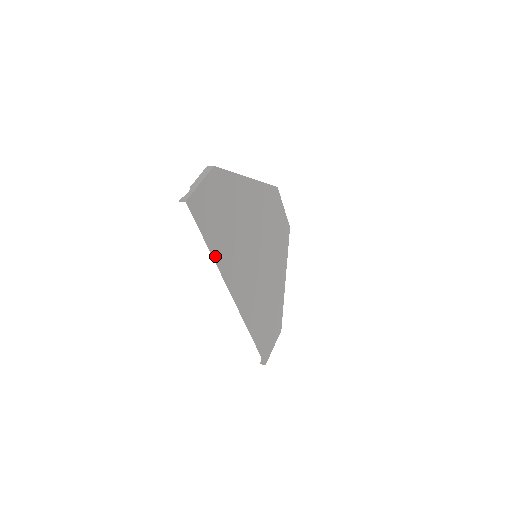
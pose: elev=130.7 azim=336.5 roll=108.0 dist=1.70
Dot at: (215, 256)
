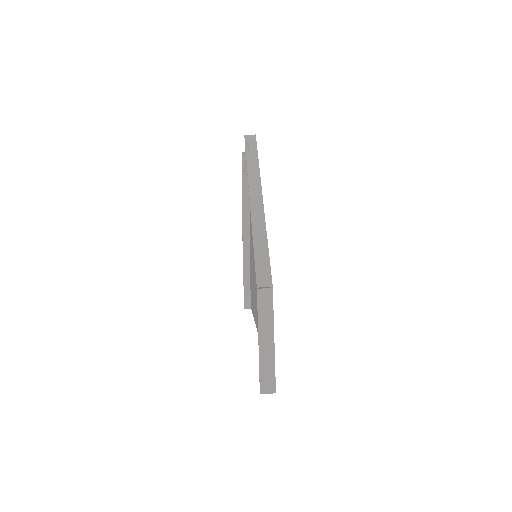
Dot at: occluded
